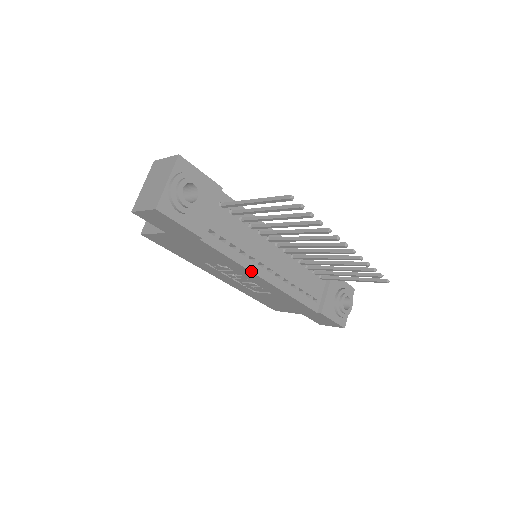
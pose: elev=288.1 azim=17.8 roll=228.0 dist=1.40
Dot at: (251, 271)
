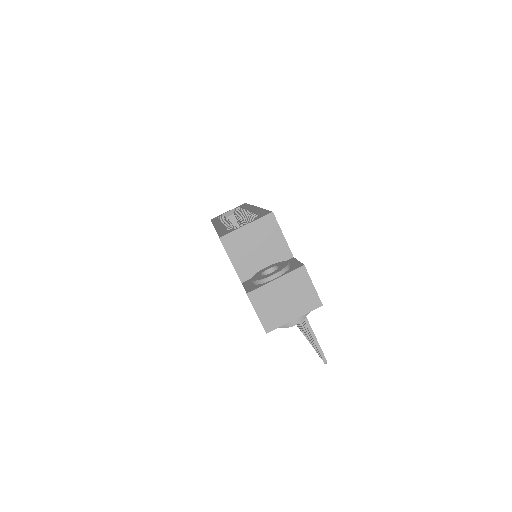
Dot at: occluded
